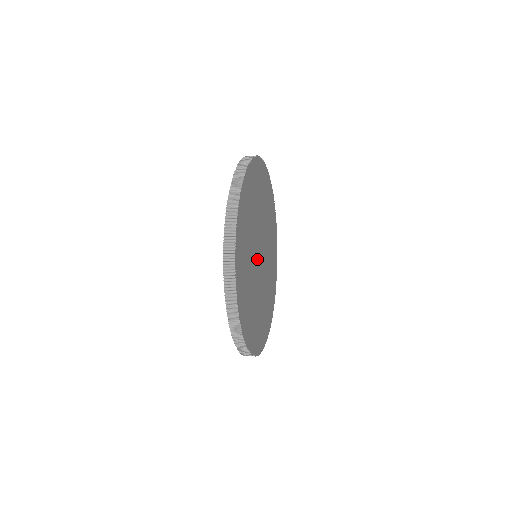
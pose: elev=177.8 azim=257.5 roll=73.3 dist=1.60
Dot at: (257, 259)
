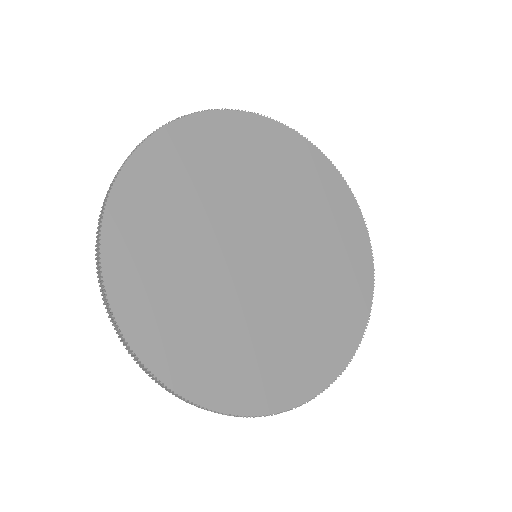
Dot at: (239, 263)
